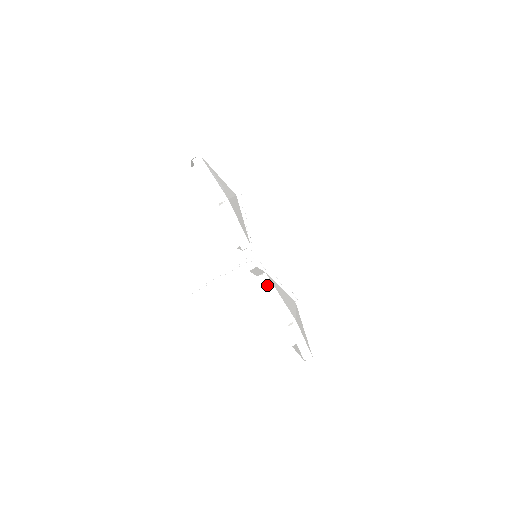
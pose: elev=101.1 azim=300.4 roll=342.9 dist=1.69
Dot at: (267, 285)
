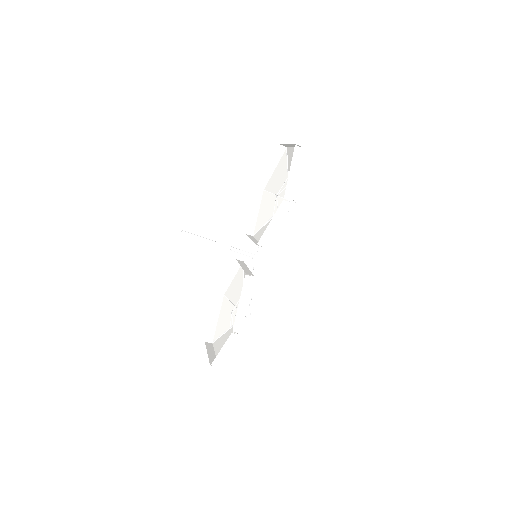
Dot at: (247, 287)
